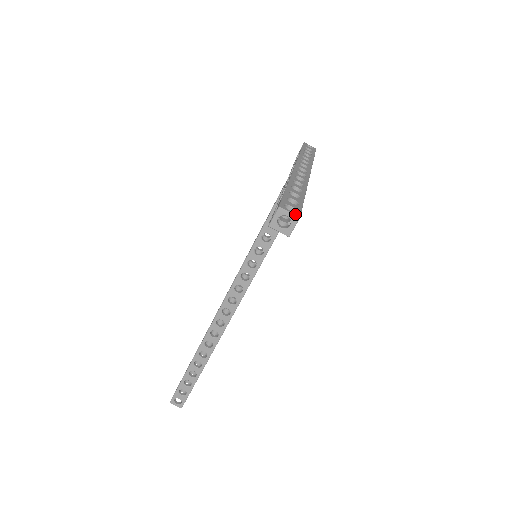
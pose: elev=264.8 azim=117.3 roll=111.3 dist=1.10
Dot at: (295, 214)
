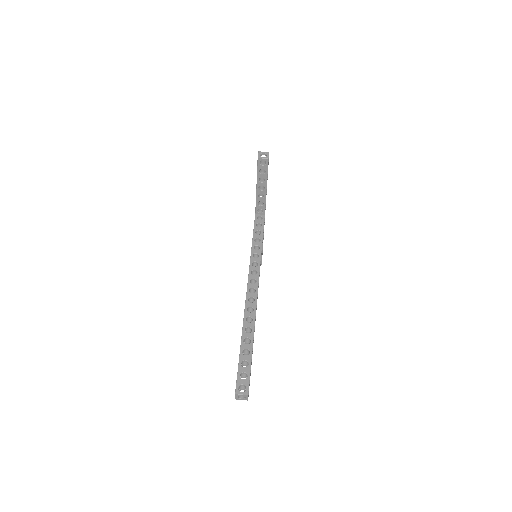
Dot at: (267, 152)
